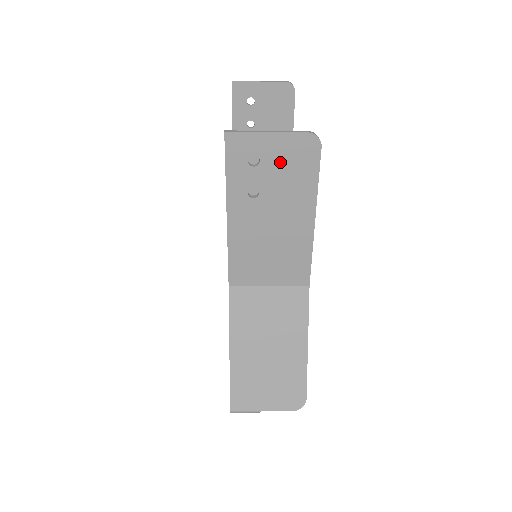
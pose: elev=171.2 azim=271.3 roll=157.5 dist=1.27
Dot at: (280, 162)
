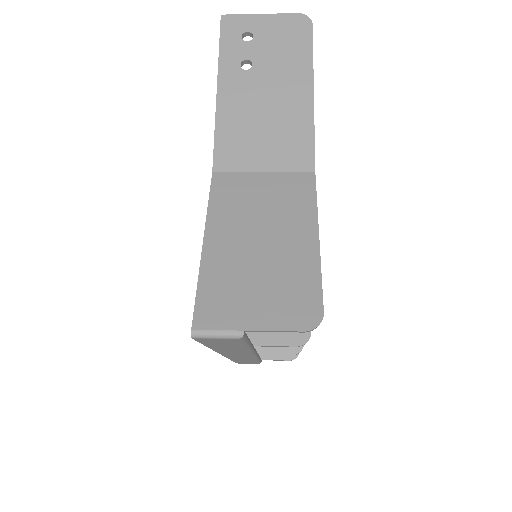
Dot at: (273, 37)
